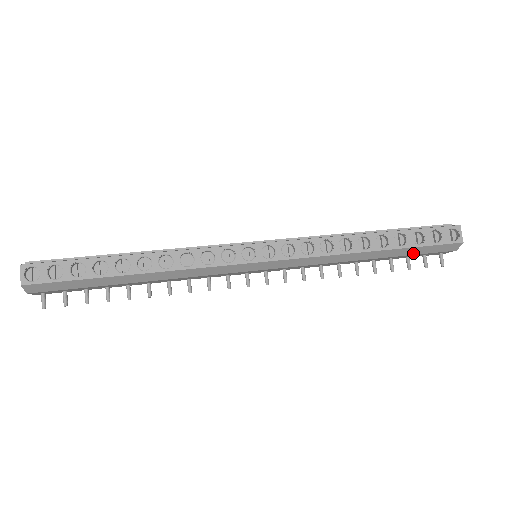
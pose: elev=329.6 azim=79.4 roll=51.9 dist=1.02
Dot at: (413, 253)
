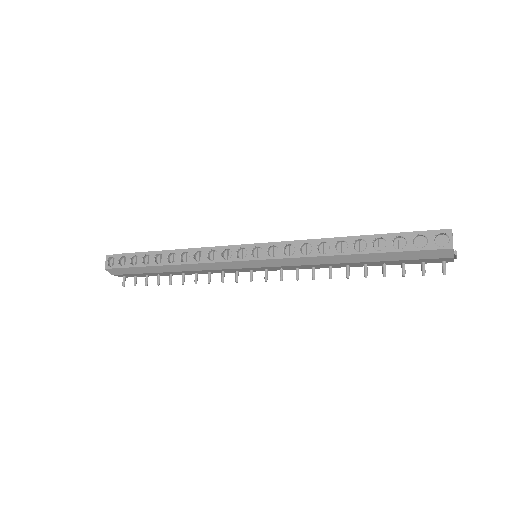
Dot at: (399, 258)
